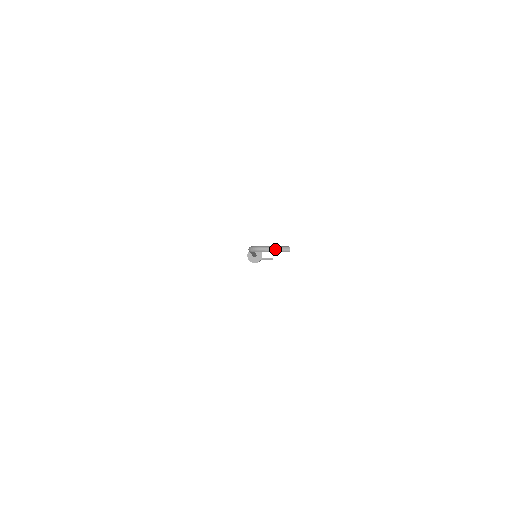
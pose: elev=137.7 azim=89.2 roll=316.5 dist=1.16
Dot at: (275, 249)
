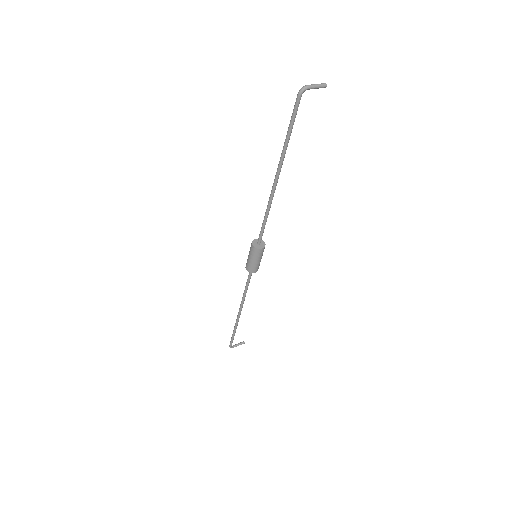
Dot at: (317, 84)
